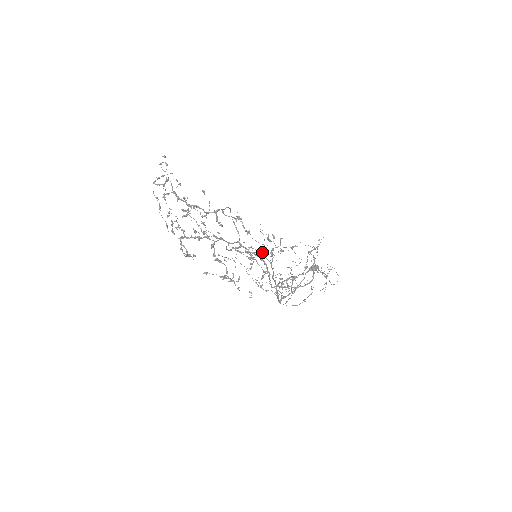
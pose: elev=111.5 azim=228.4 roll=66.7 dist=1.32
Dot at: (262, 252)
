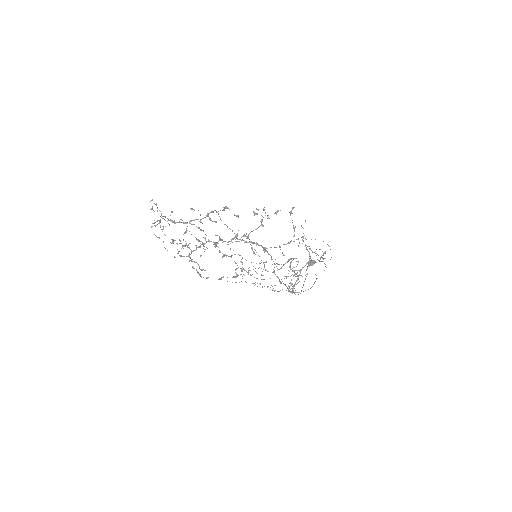
Dot at: (255, 229)
